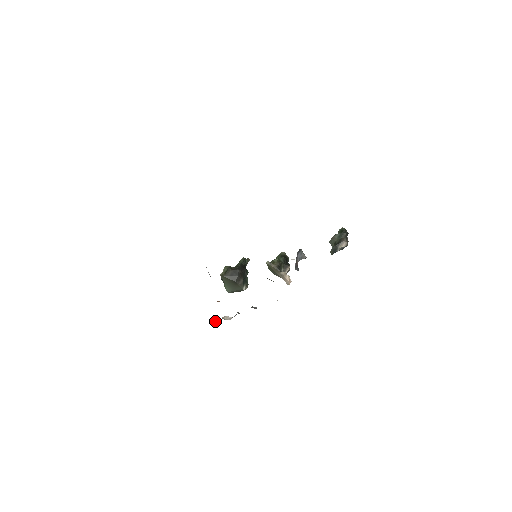
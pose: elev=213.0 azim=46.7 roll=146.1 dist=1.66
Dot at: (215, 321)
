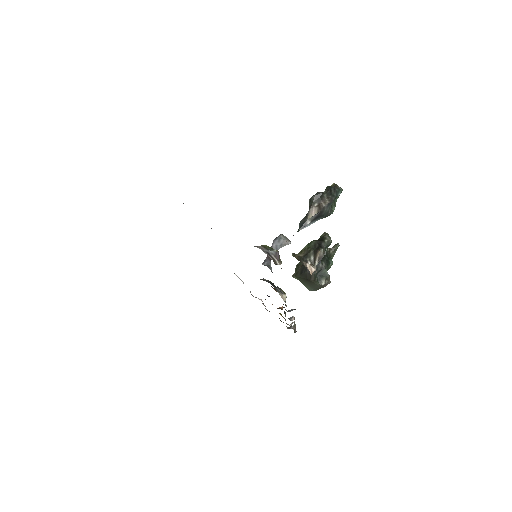
Dot at: (291, 328)
